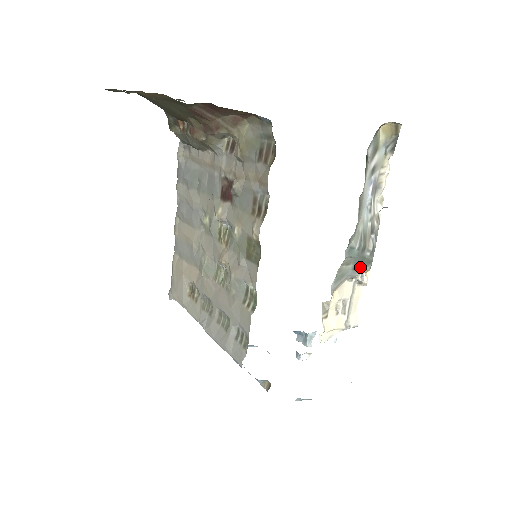
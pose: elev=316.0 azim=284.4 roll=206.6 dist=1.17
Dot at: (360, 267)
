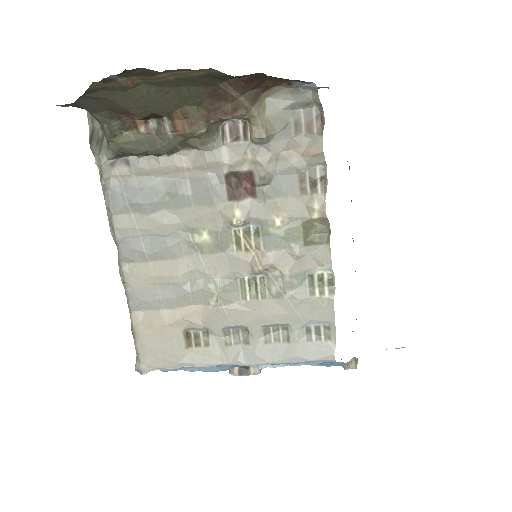
Dot at: occluded
